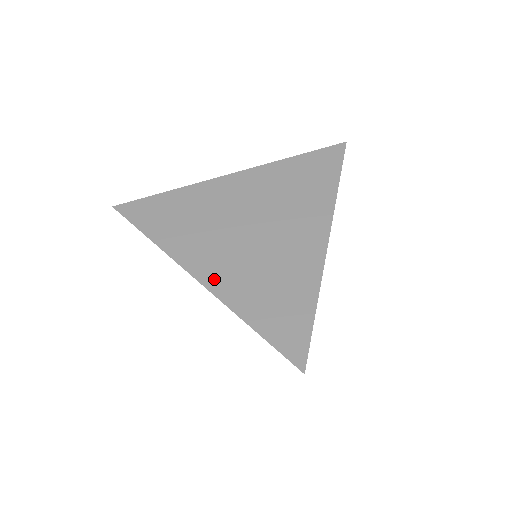
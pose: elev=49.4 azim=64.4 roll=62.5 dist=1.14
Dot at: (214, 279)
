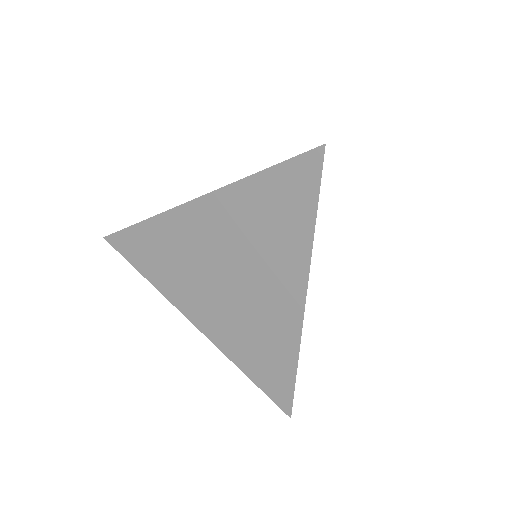
Dot at: (207, 327)
